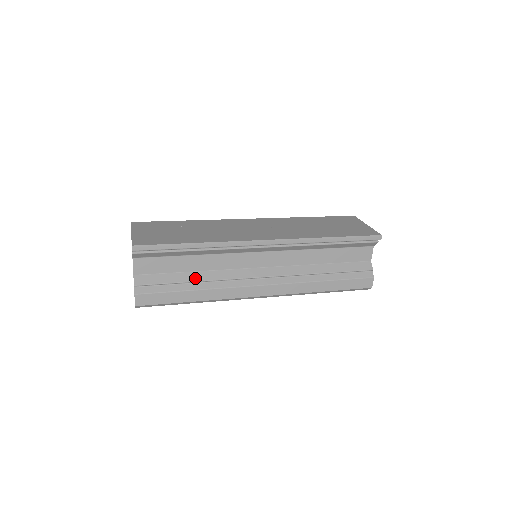
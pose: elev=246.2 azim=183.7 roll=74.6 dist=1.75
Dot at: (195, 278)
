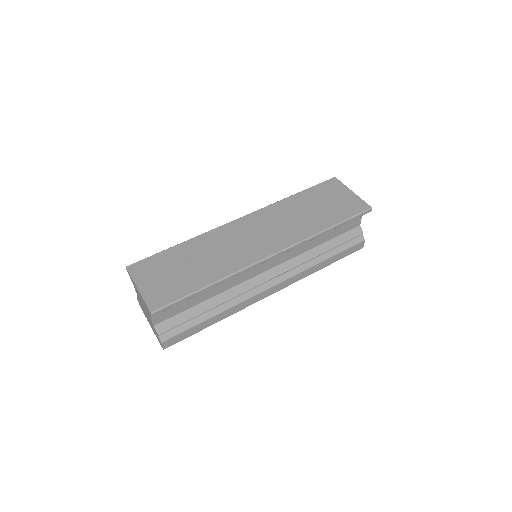
Dot at: (211, 305)
